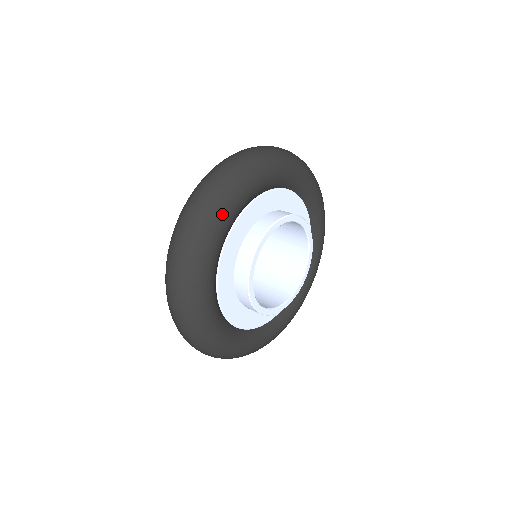
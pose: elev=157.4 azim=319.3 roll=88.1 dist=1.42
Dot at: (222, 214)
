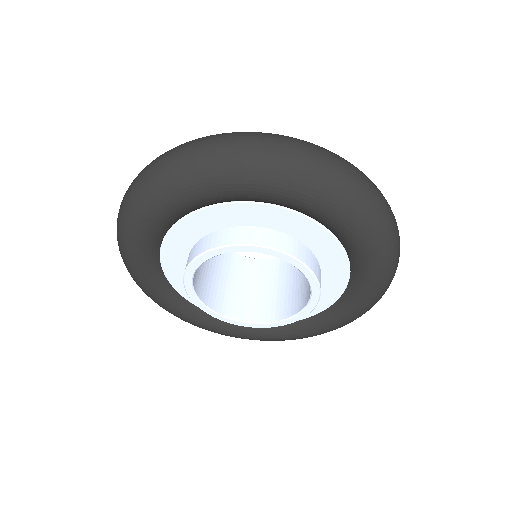
Dot at: (149, 206)
